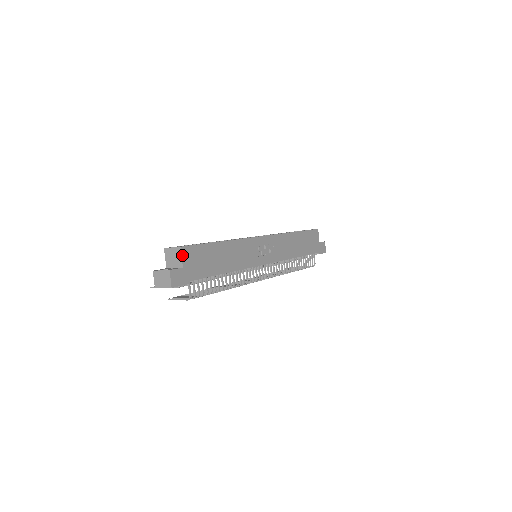
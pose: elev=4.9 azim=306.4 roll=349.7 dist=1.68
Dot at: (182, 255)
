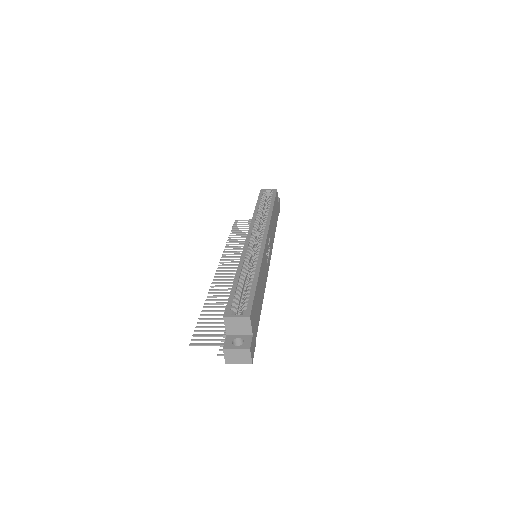
Dot at: (251, 323)
